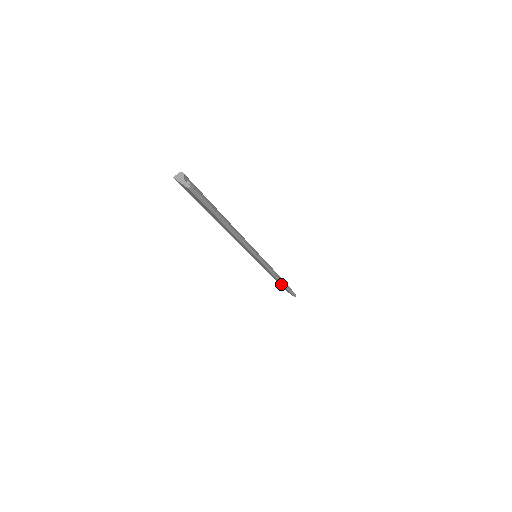
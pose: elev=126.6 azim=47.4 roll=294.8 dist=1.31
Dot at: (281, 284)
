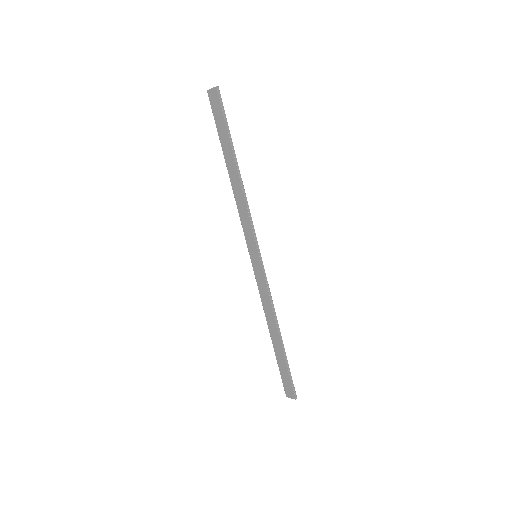
Dot at: (279, 348)
